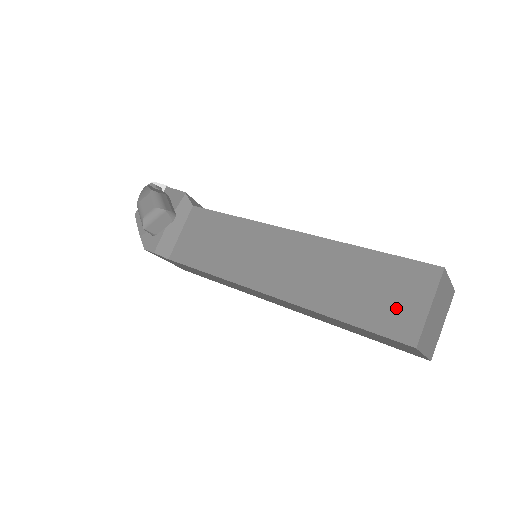
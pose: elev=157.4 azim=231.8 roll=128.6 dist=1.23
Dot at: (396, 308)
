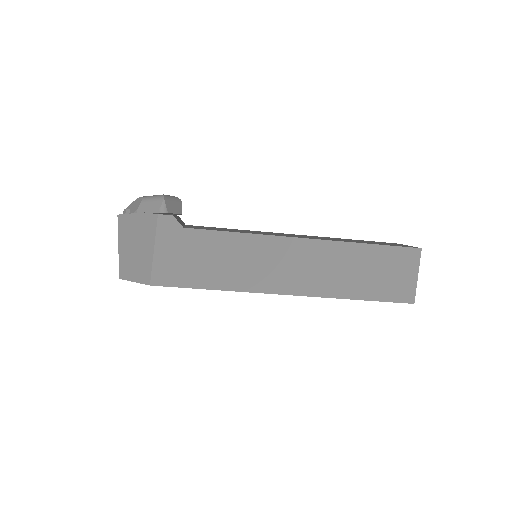
Dot at: (393, 244)
